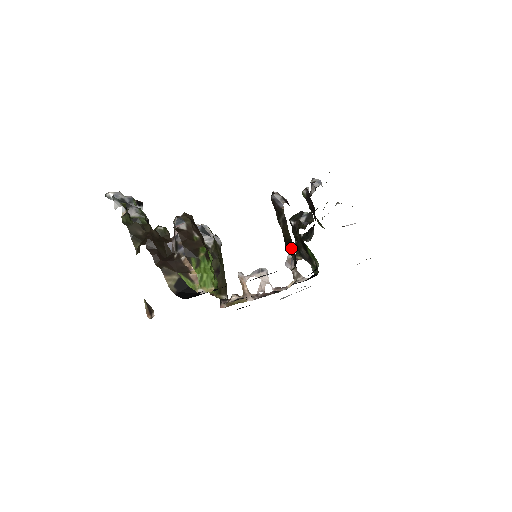
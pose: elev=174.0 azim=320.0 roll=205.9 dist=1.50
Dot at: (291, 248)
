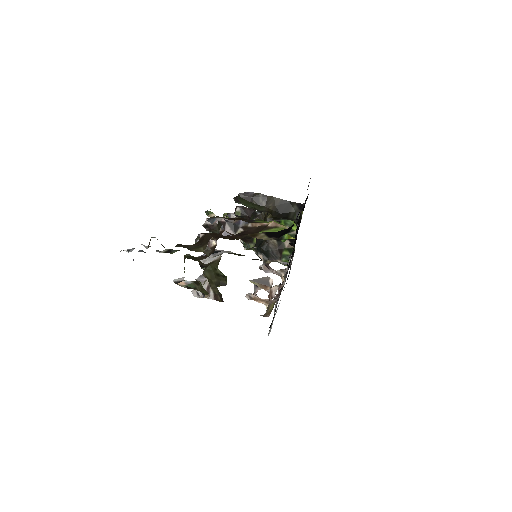
Dot at: (286, 206)
